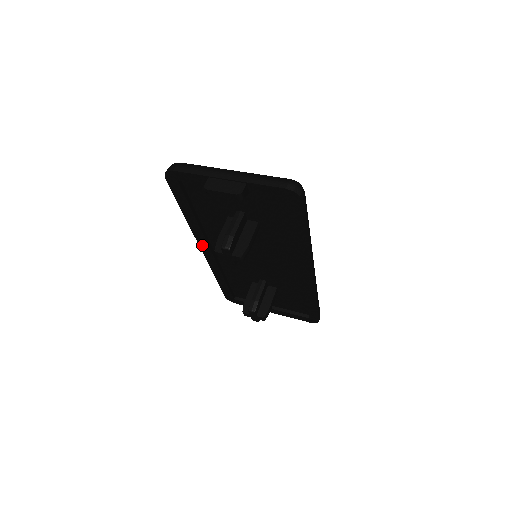
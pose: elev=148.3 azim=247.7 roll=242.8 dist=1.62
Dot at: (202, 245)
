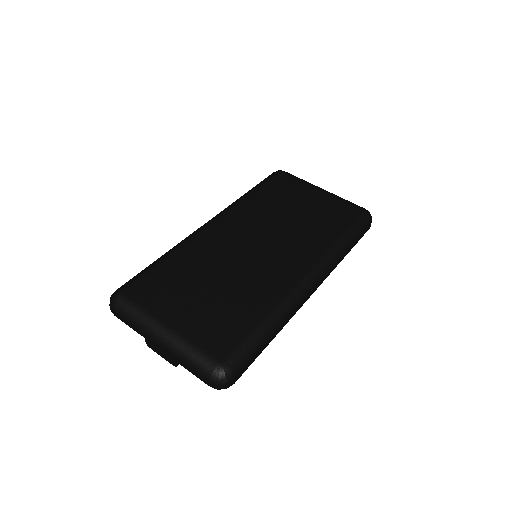
Dot at: occluded
